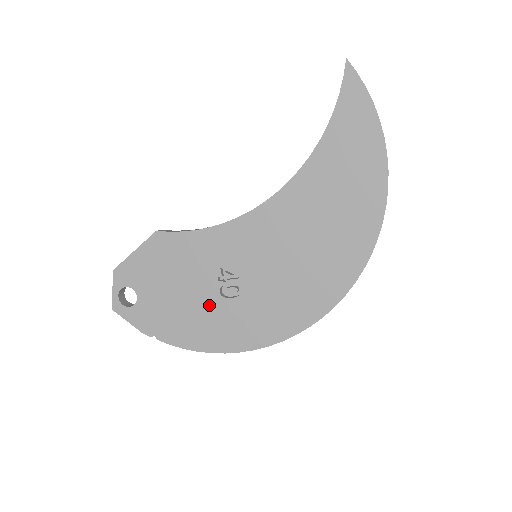
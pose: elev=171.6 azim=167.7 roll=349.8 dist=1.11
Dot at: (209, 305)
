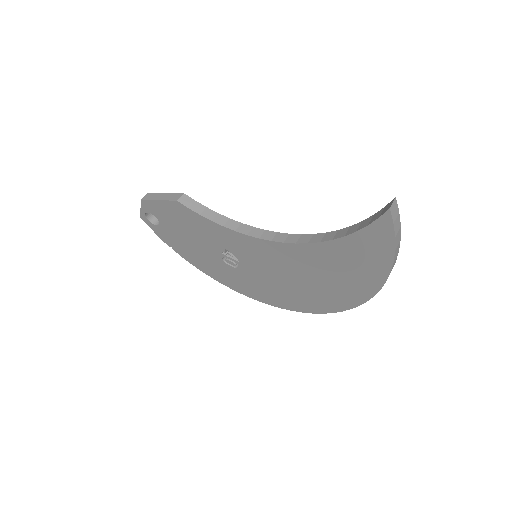
Dot at: (213, 259)
